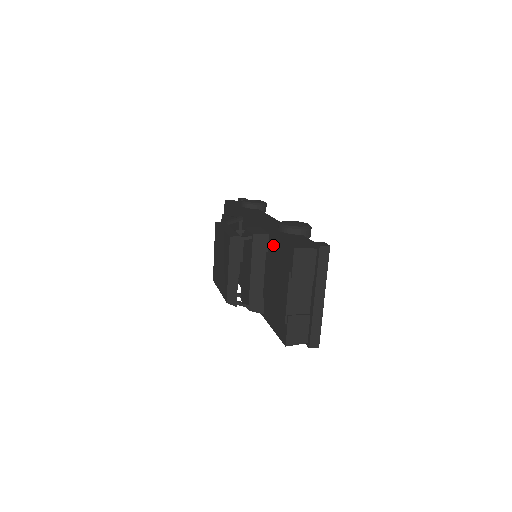
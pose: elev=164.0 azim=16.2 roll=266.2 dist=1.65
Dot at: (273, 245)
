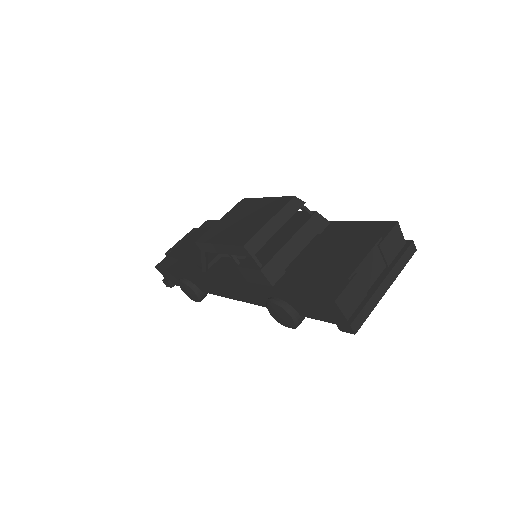
Dot at: (338, 228)
